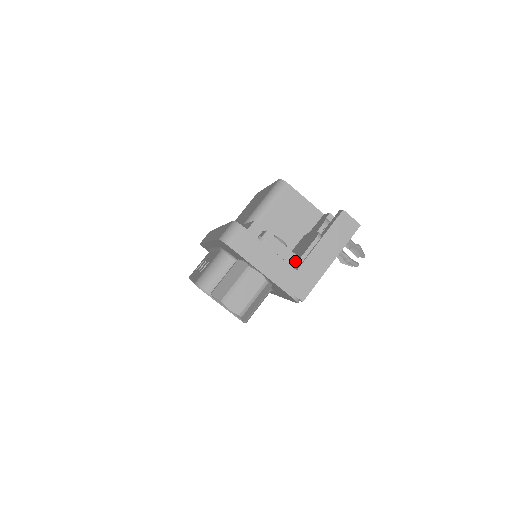
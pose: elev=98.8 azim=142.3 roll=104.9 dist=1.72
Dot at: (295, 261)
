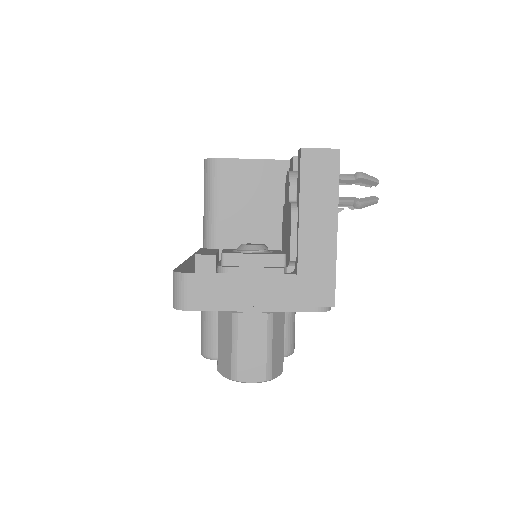
Dot at: (287, 262)
